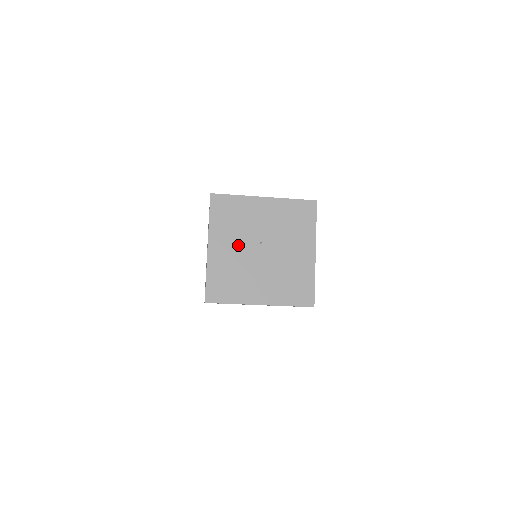
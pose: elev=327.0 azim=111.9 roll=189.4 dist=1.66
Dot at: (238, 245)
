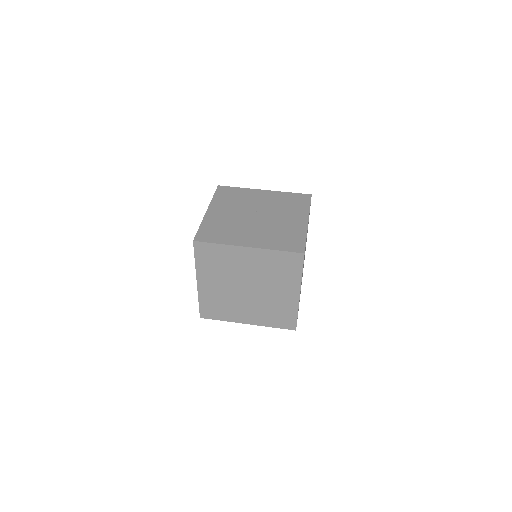
Dot at: (235, 212)
